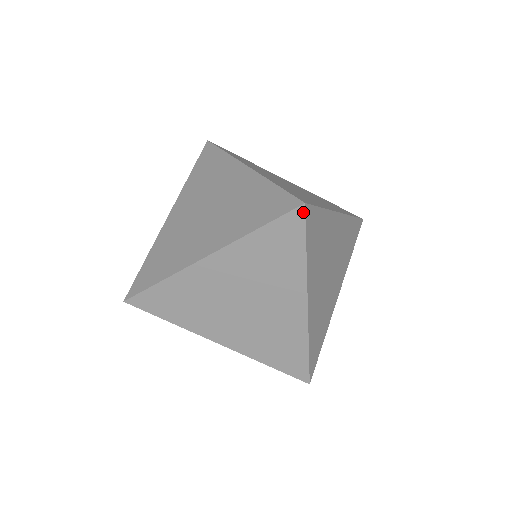
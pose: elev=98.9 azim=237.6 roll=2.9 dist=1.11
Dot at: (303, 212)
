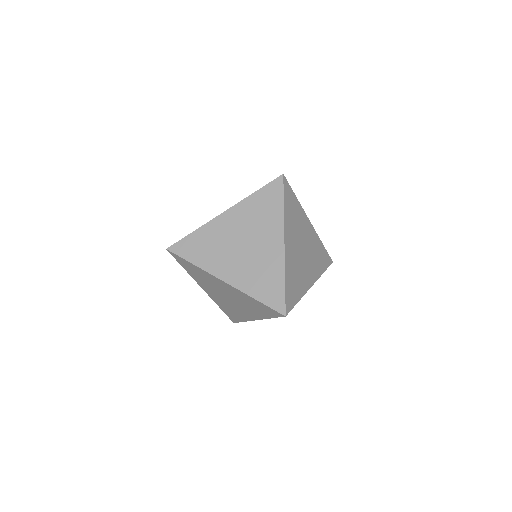
Dot at: (287, 314)
